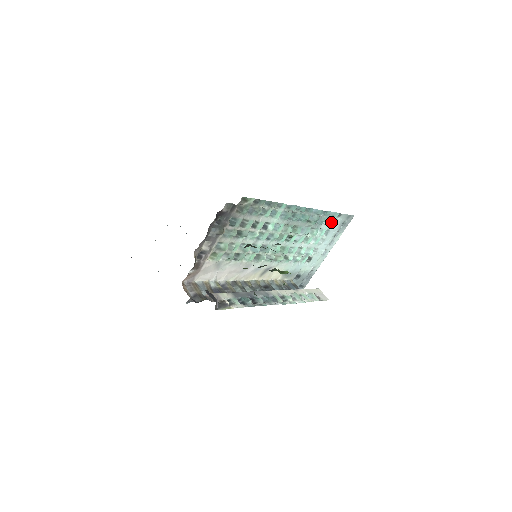
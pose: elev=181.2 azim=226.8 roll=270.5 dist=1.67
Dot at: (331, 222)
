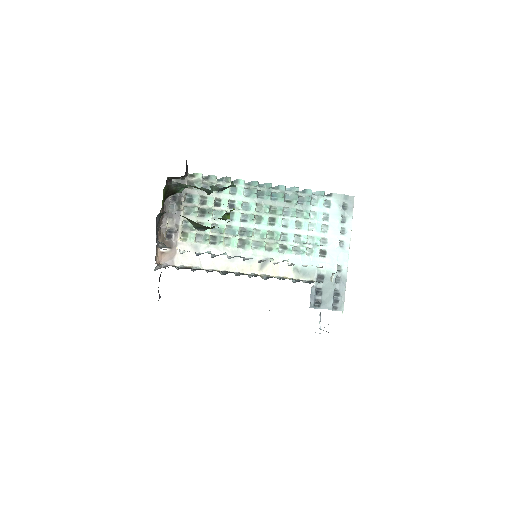
Dot at: (325, 205)
